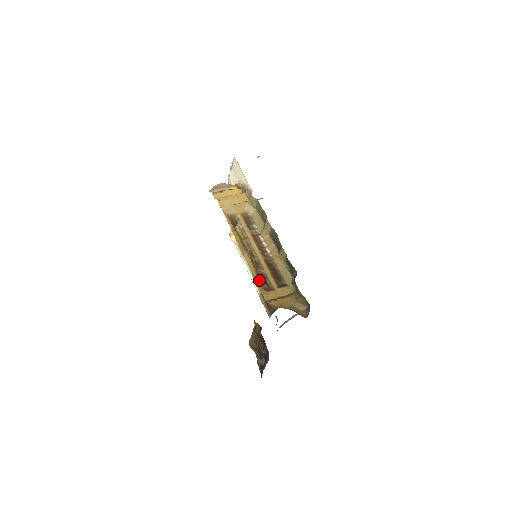
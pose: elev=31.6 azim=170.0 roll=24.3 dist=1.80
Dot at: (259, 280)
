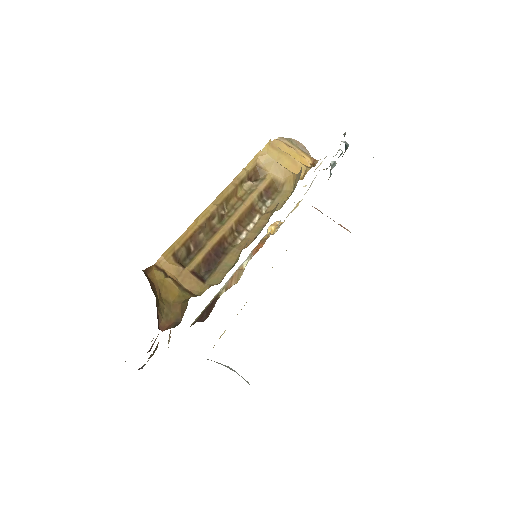
Dot at: (185, 241)
